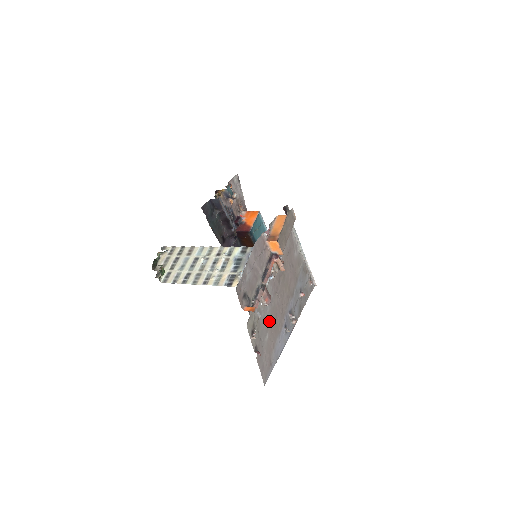
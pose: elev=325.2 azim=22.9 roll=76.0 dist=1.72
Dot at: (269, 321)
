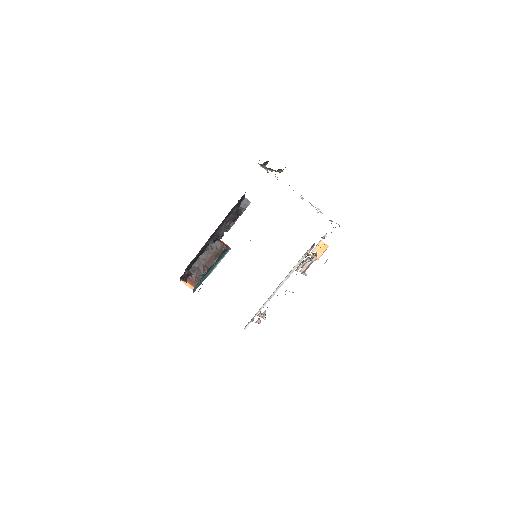
Dot at: occluded
